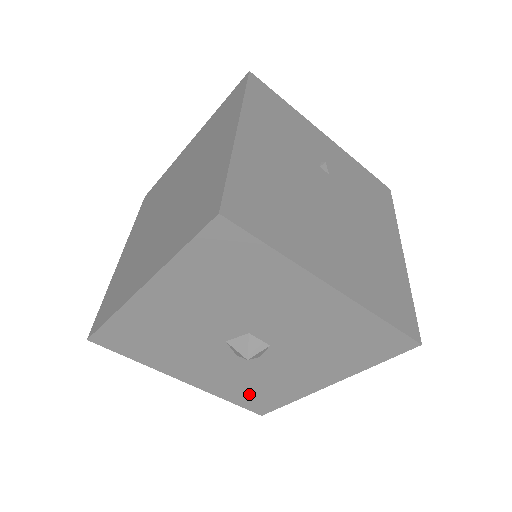
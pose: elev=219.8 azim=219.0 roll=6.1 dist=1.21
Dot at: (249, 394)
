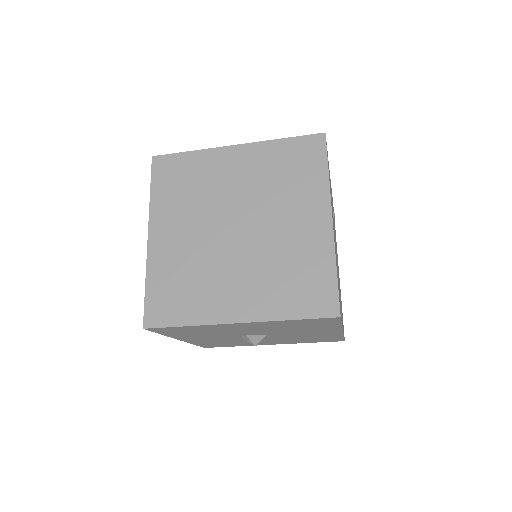
Dot at: (215, 344)
